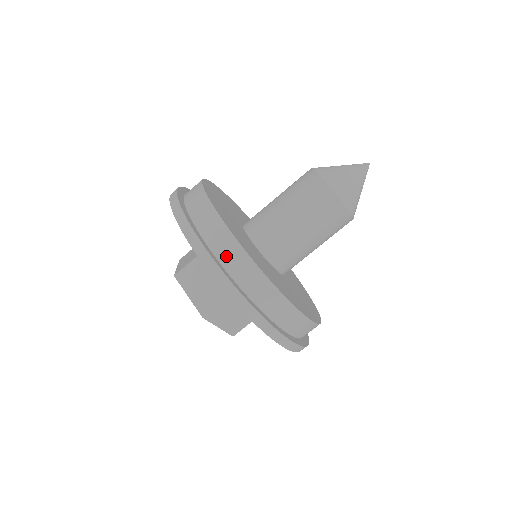
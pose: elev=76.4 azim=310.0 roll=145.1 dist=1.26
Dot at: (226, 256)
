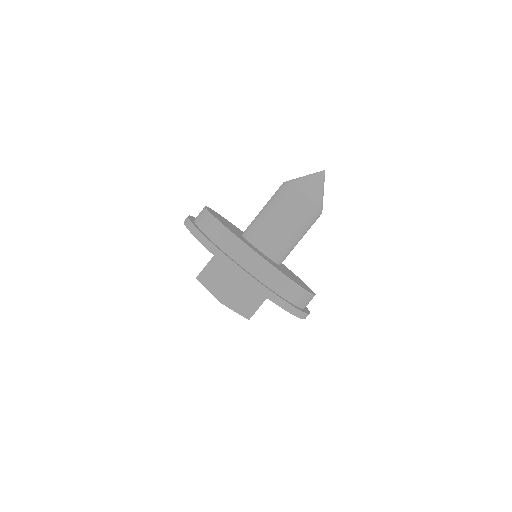
Dot at: (289, 294)
